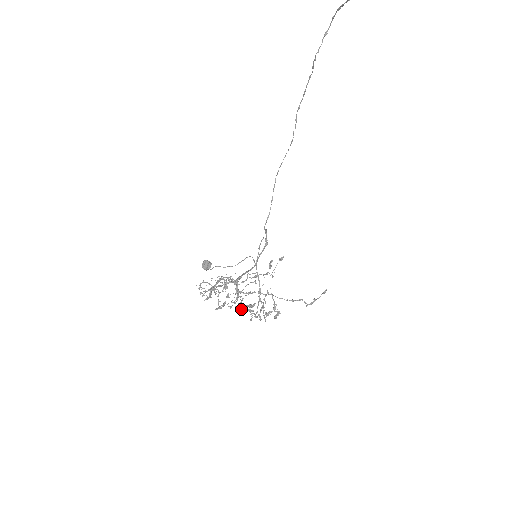
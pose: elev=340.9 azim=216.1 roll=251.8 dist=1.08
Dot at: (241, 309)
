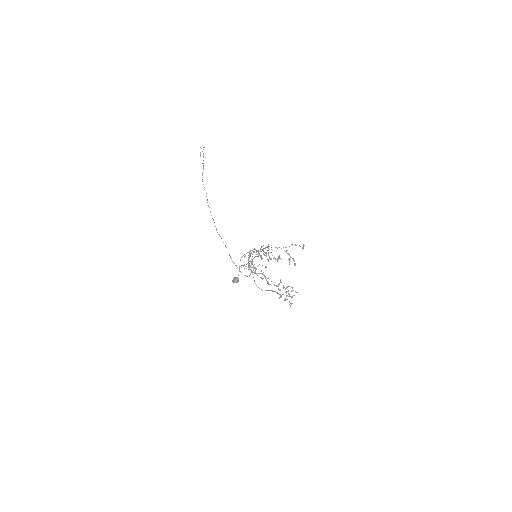
Dot at: occluded
